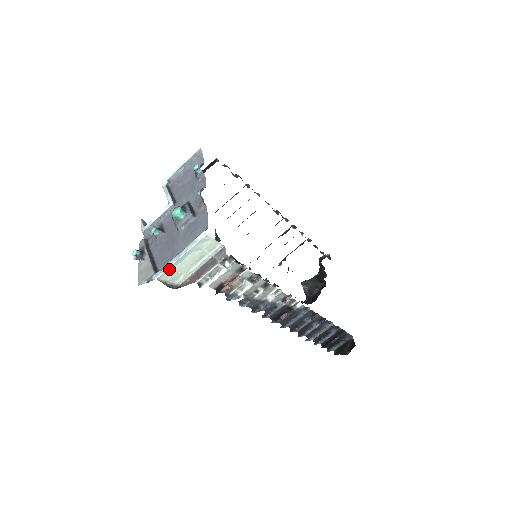
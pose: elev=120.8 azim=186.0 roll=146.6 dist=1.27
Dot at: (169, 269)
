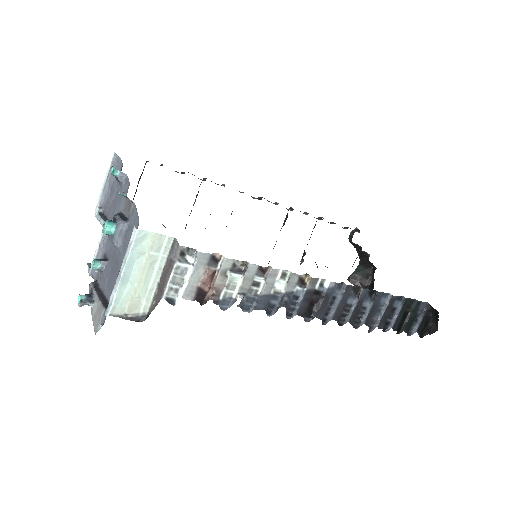
Dot at: (118, 296)
